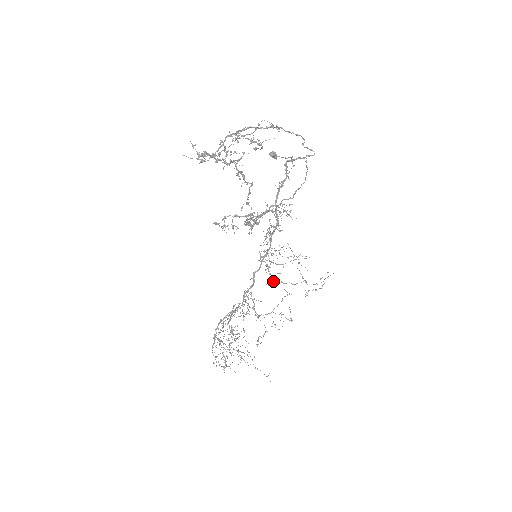
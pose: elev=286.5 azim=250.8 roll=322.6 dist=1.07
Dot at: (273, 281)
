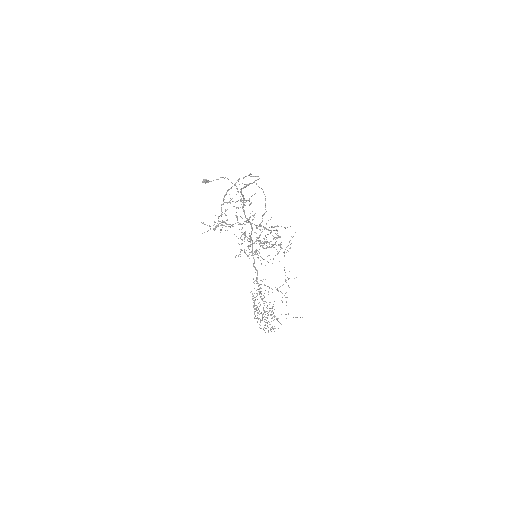
Dot at: occluded
